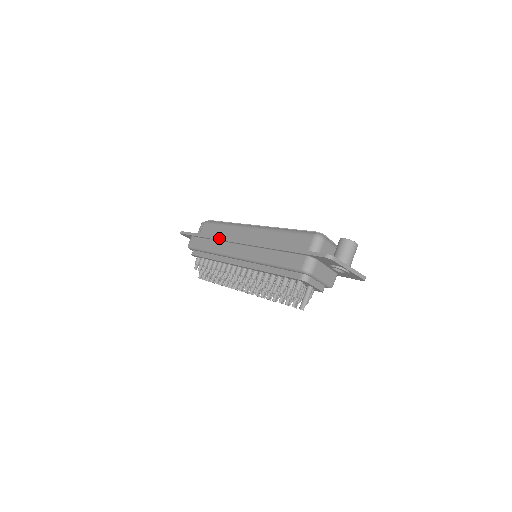
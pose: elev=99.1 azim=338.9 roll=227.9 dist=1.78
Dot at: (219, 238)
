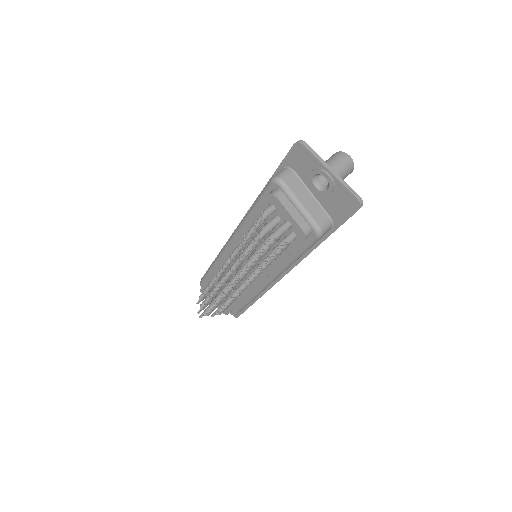
Dot at: (224, 245)
